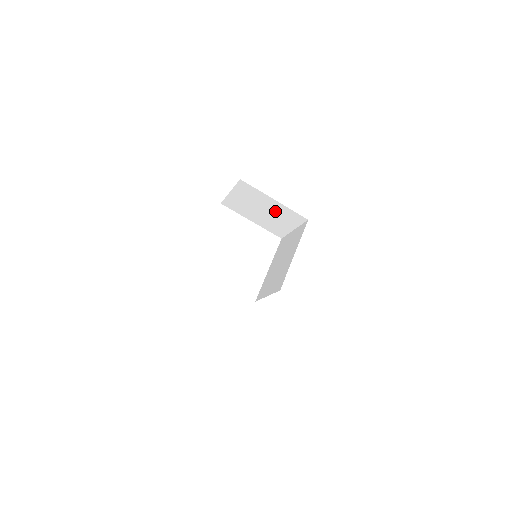
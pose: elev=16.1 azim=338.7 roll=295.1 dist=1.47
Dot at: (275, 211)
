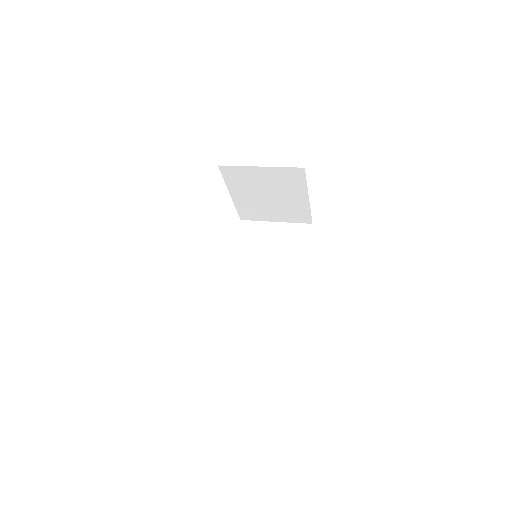
Dot at: (287, 204)
